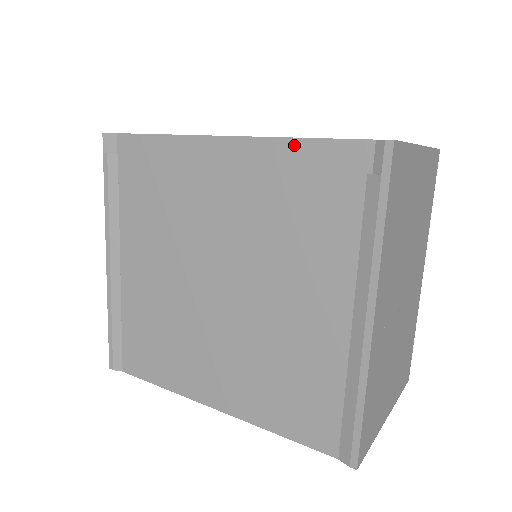
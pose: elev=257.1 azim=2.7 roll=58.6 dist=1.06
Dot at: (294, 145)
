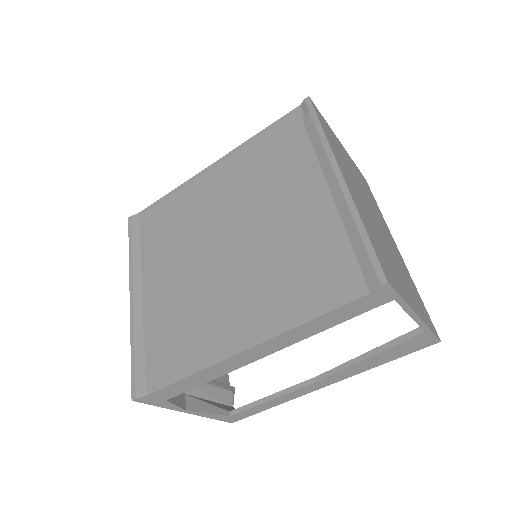
Dot at: (256, 138)
